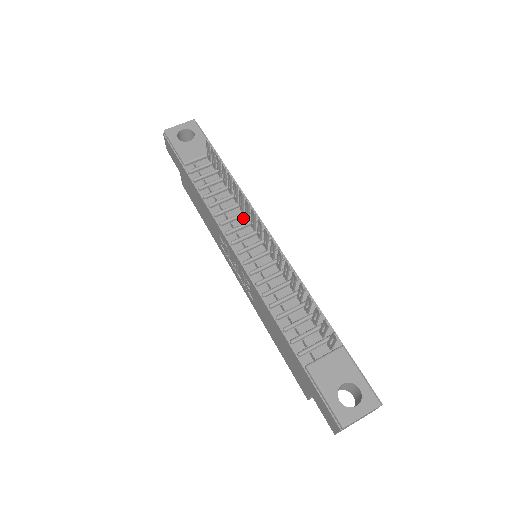
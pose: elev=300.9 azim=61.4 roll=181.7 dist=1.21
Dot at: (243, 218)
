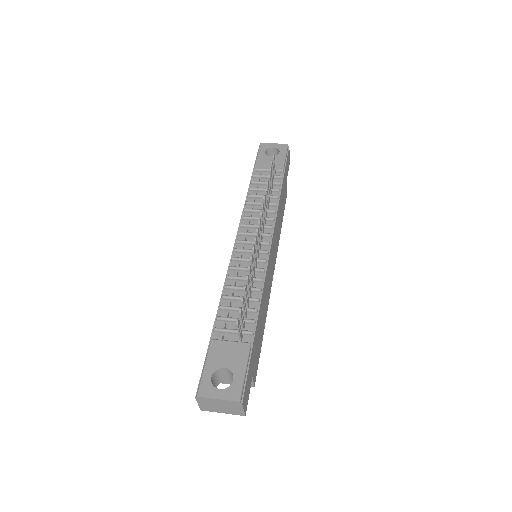
Dot at: occluded
